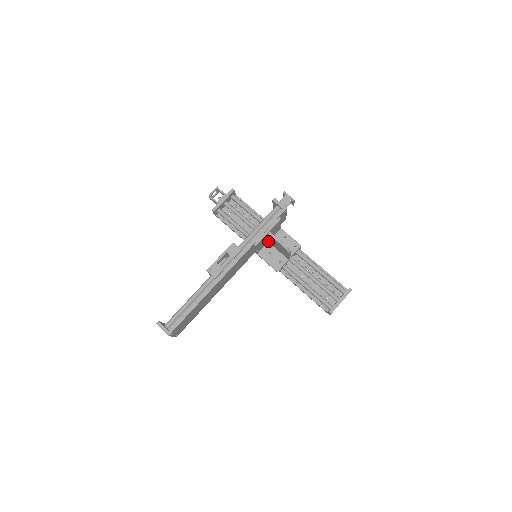
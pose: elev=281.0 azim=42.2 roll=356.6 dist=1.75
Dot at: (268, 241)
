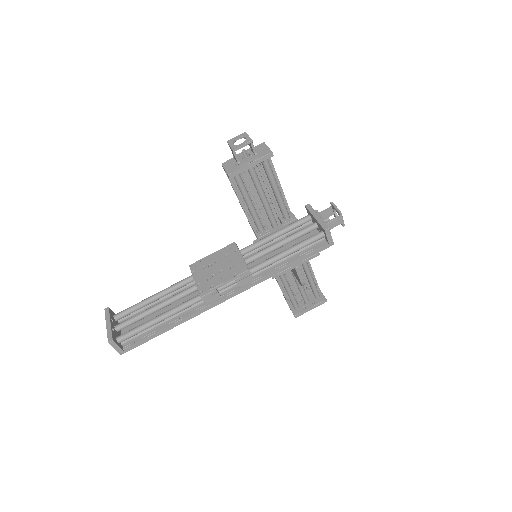
Dot at: occluded
